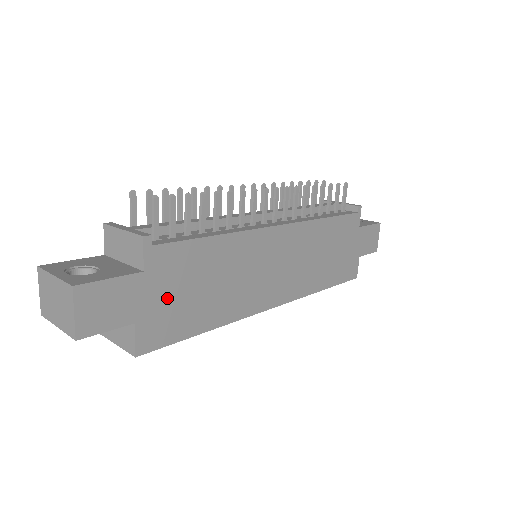
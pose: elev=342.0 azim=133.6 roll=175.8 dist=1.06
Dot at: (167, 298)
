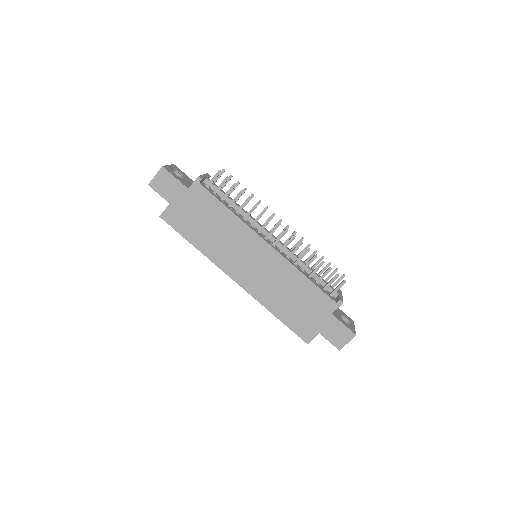
Dot at: (189, 210)
